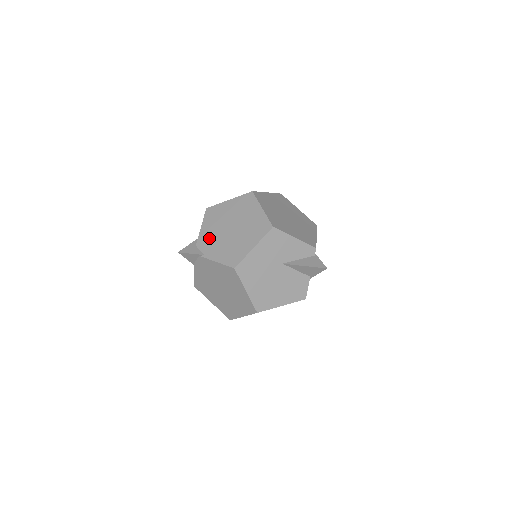
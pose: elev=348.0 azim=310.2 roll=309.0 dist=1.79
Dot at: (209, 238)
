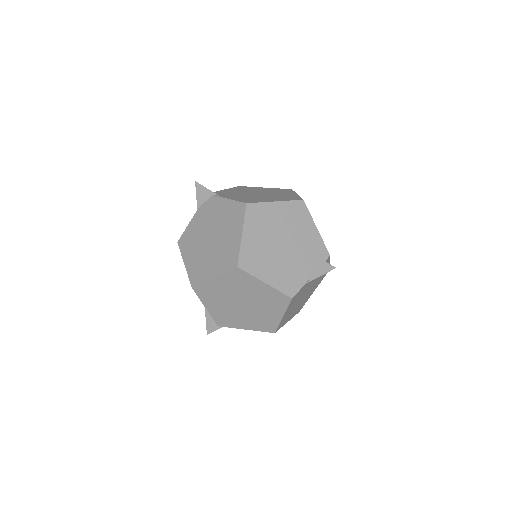
Dot at: (231, 192)
